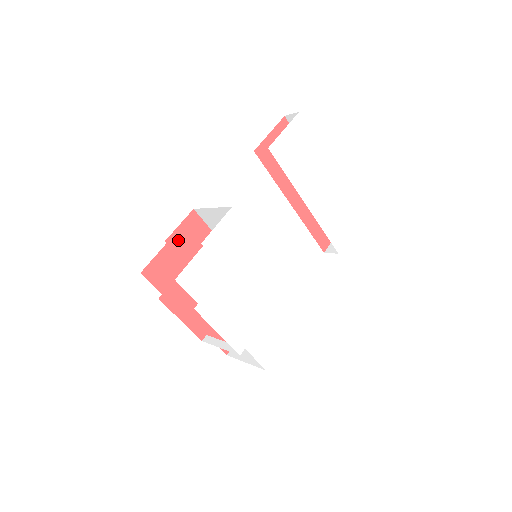
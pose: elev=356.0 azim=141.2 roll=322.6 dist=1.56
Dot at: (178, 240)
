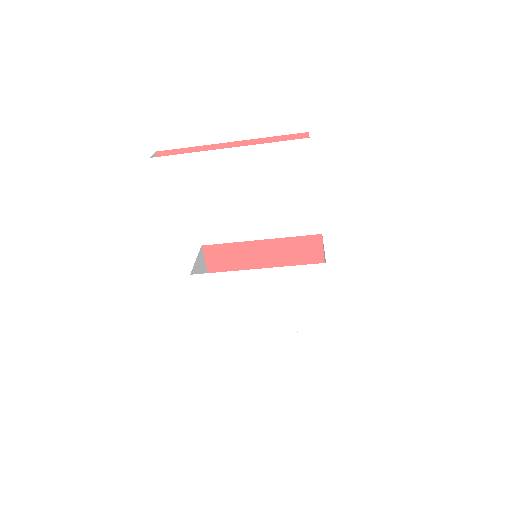
Dot at: (215, 270)
